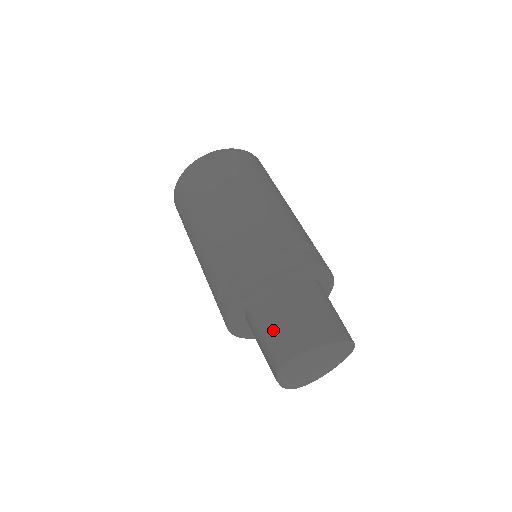
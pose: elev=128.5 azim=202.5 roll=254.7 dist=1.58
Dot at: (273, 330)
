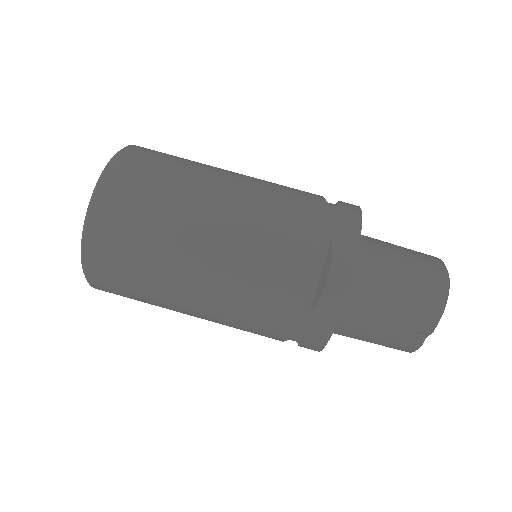
Dot at: (406, 277)
